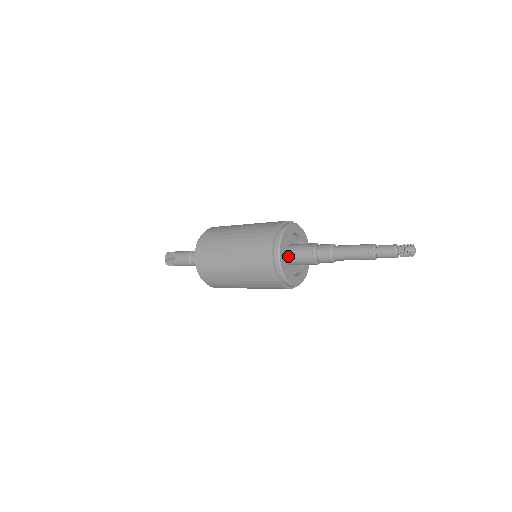
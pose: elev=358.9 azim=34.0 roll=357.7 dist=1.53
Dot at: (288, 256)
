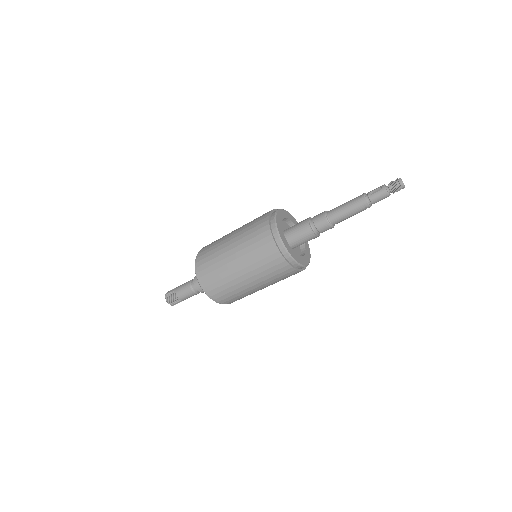
Dot at: (293, 246)
